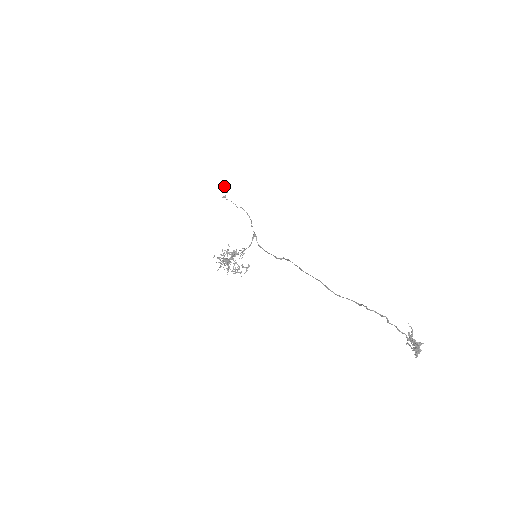
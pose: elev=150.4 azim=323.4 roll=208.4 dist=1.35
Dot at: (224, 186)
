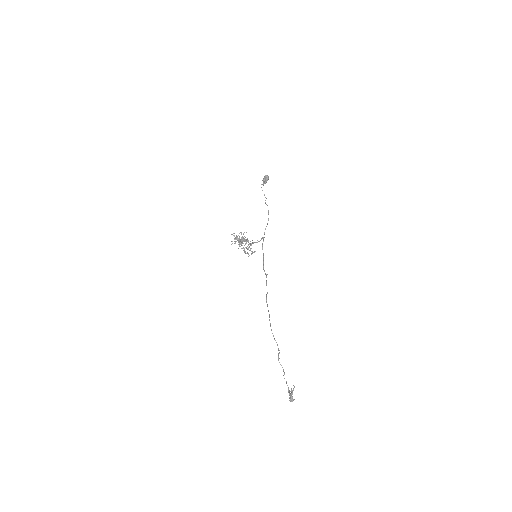
Dot at: (264, 179)
